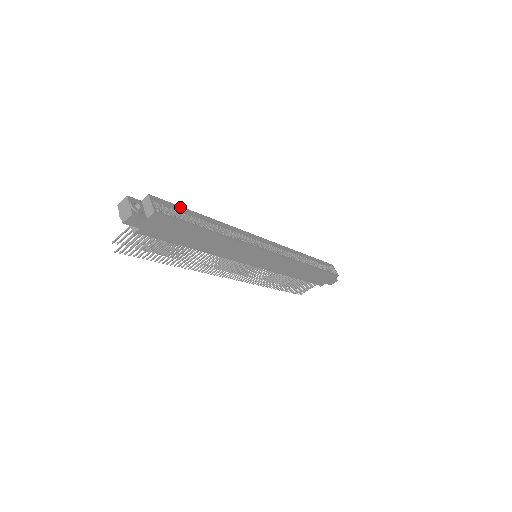
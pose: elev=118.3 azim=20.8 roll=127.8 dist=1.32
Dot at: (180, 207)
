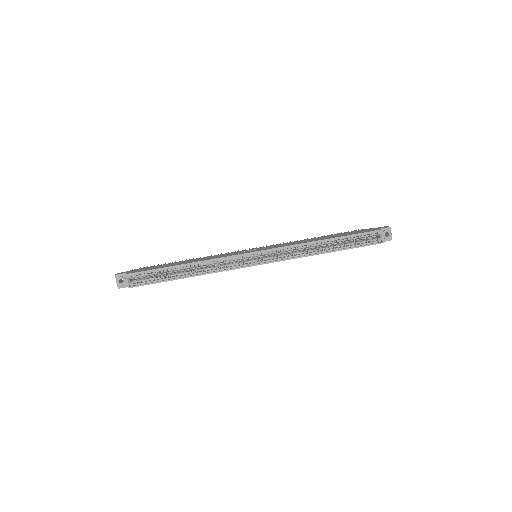
Dot at: (152, 270)
